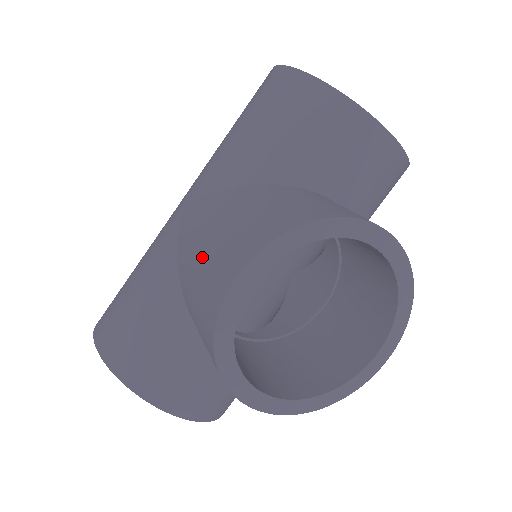
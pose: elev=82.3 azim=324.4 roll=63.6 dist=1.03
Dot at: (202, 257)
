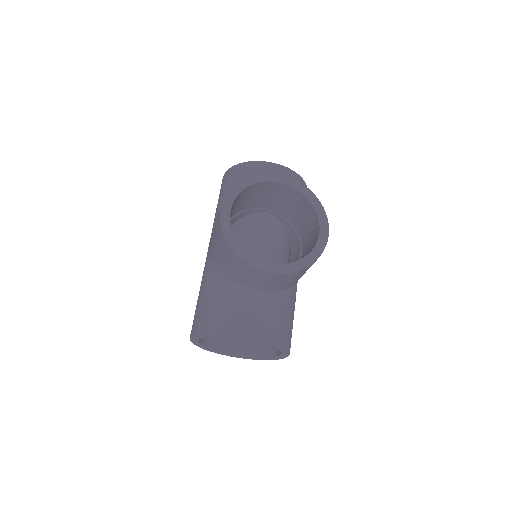
Dot at: (214, 235)
